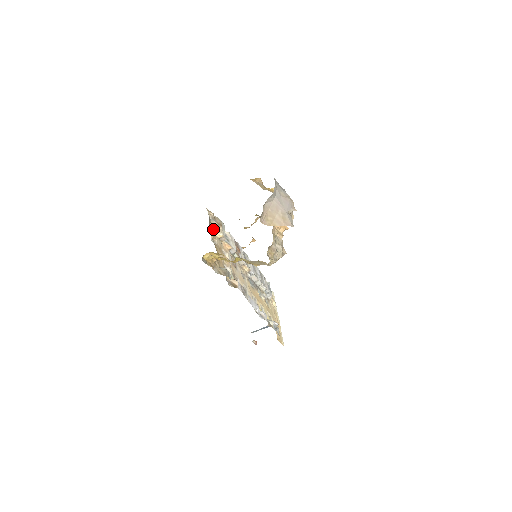
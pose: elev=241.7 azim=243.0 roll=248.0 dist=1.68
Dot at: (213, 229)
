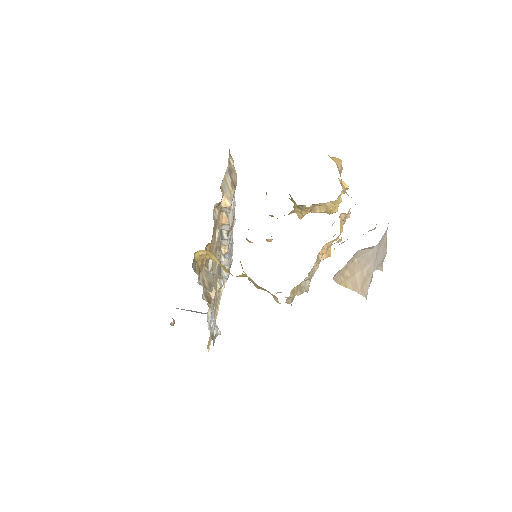
Dot at: (223, 191)
